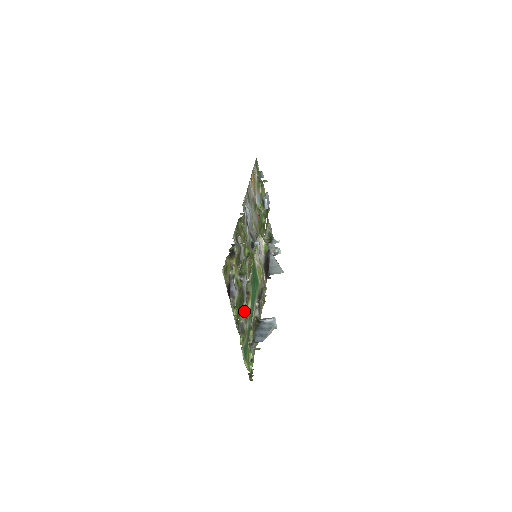
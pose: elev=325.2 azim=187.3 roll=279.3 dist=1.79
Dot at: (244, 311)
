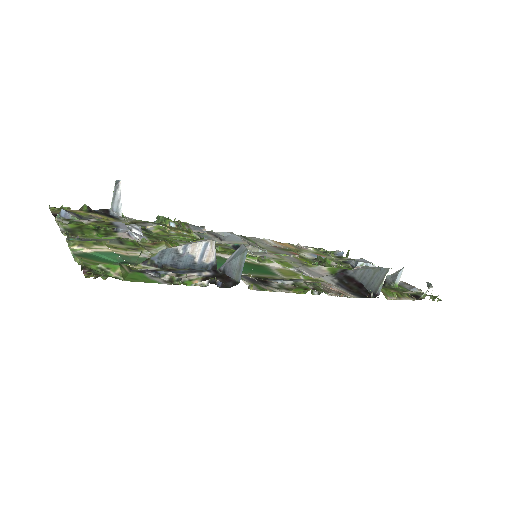
Dot at: (119, 240)
